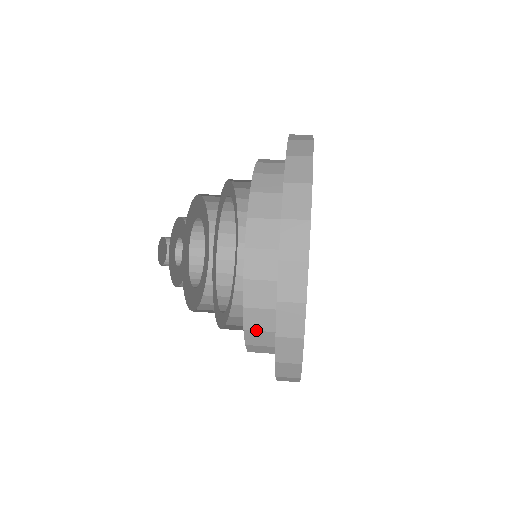
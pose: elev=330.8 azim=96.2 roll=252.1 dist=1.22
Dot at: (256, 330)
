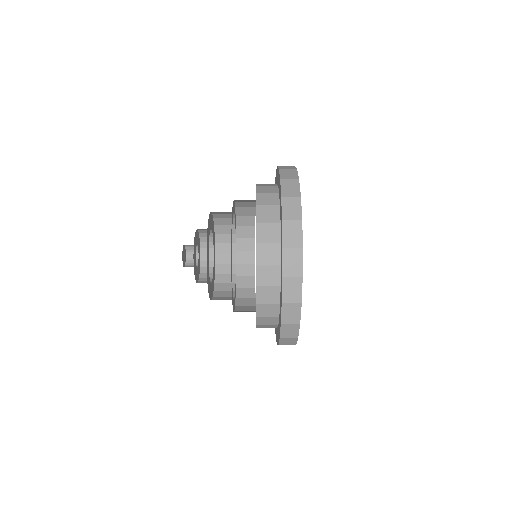
Dot at: (265, 222)
